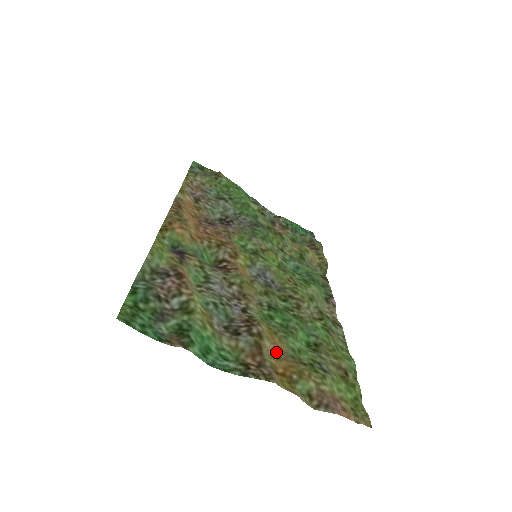
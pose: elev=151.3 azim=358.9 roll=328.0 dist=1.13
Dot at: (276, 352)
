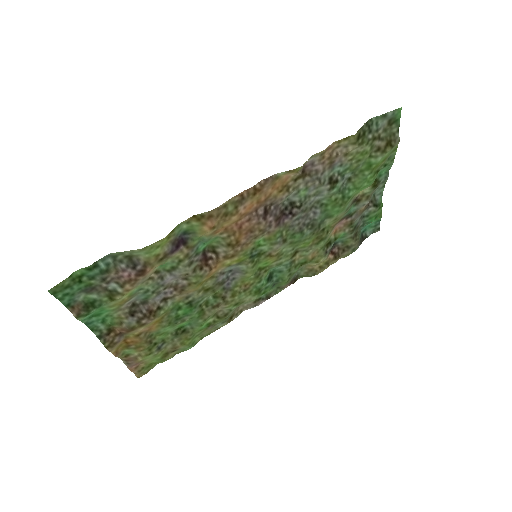
Dot at: (142, 332)
